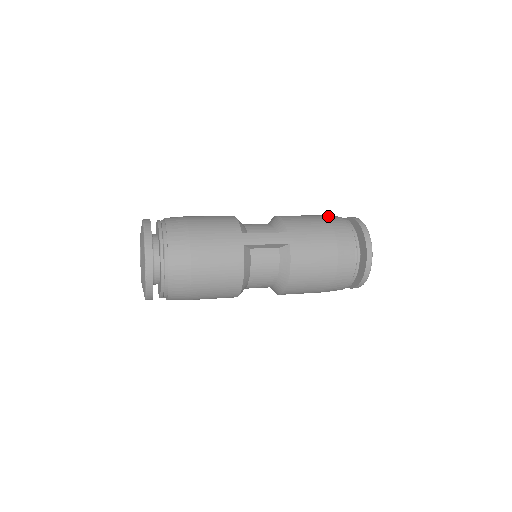
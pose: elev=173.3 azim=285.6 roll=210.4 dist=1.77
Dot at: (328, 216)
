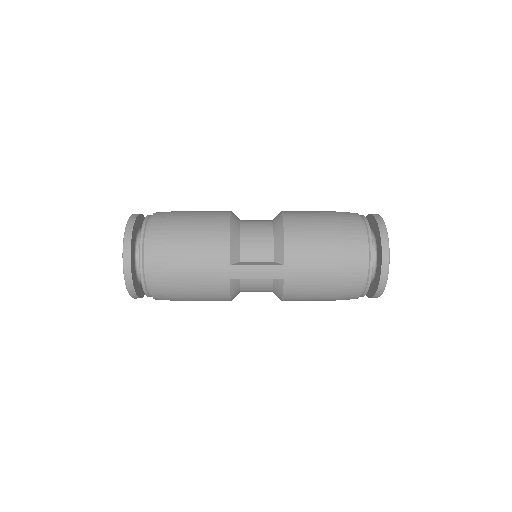
Dot at: (347, 232)
